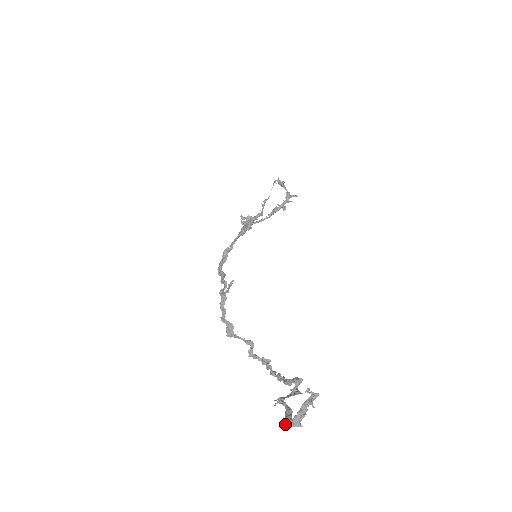
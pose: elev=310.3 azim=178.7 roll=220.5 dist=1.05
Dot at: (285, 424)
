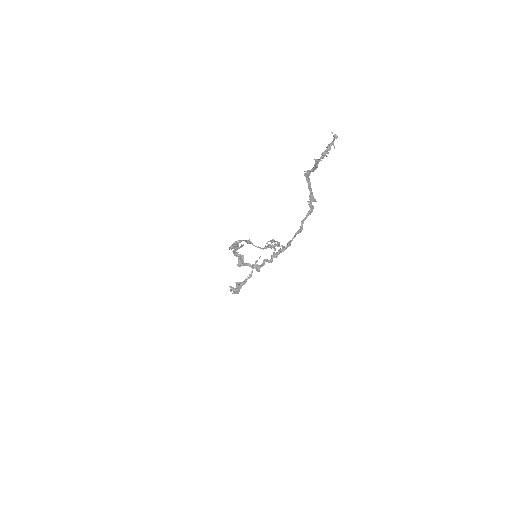
Dot at: (316, 159)
